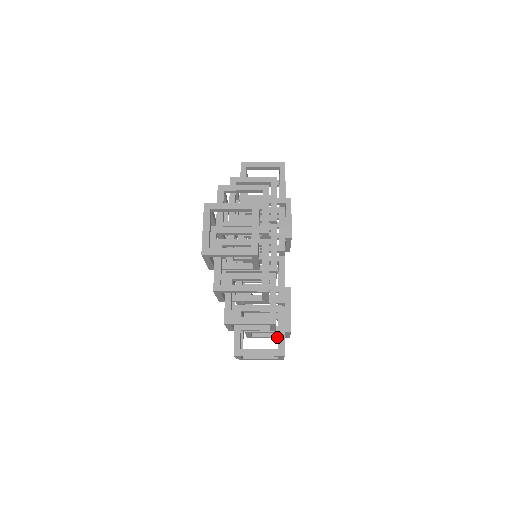
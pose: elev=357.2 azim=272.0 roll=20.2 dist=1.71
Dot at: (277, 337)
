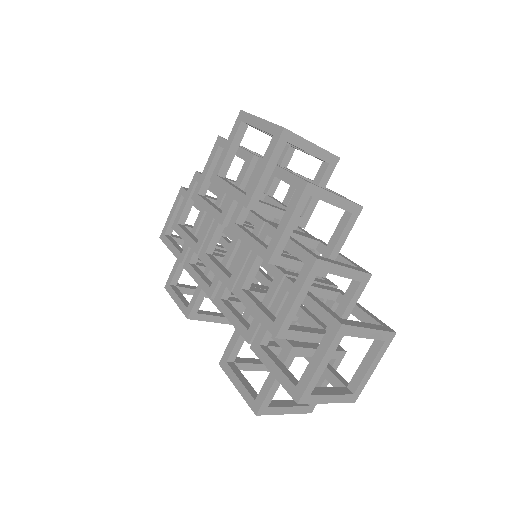
Dot at: (299, 408)
